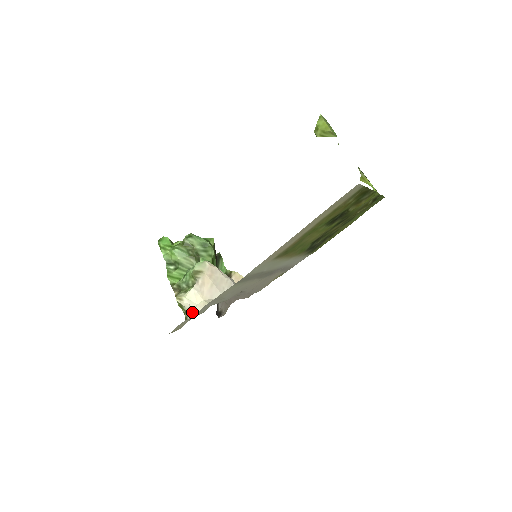
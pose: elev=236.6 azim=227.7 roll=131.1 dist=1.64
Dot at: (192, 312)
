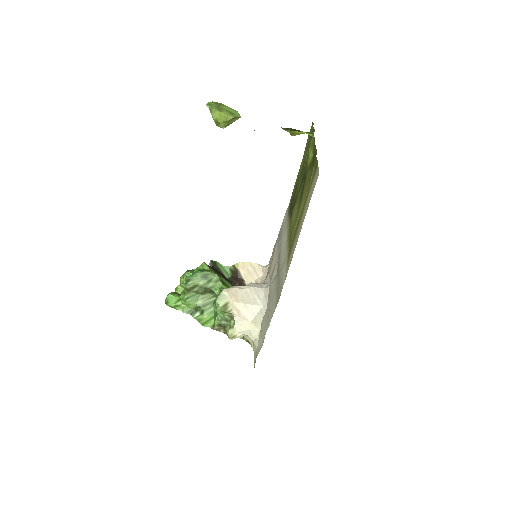
Dot at: (251, 337)
